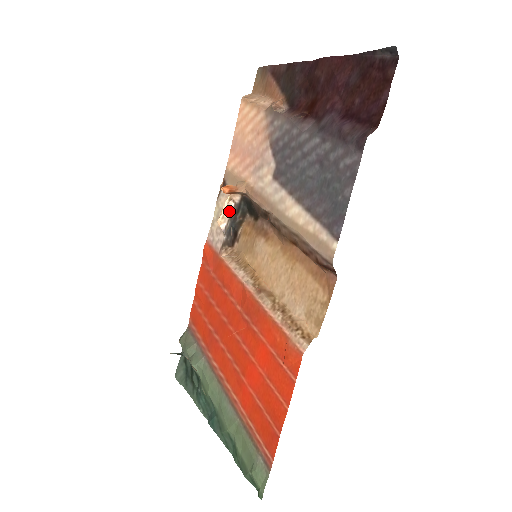
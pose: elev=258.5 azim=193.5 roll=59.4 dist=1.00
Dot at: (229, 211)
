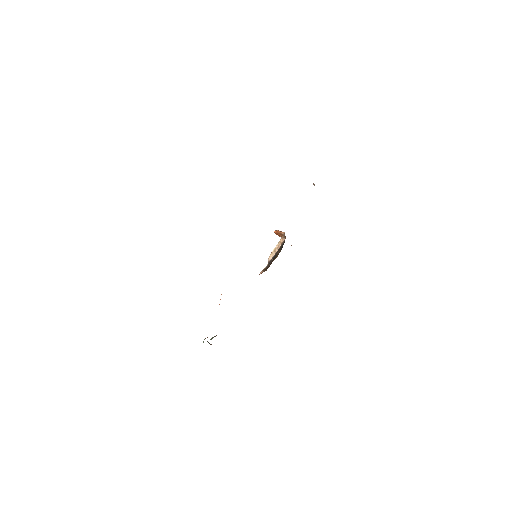
Dot at: (277, 250)
